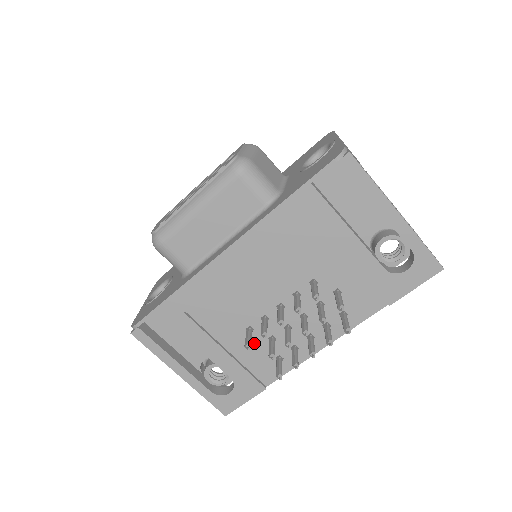
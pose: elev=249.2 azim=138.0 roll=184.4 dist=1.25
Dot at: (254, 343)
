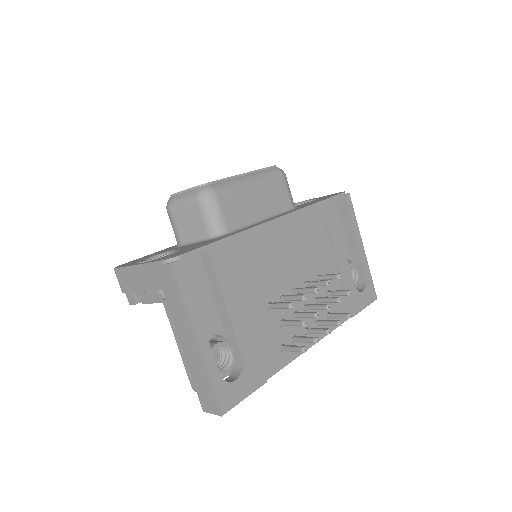
Dot at: (269, 322)
